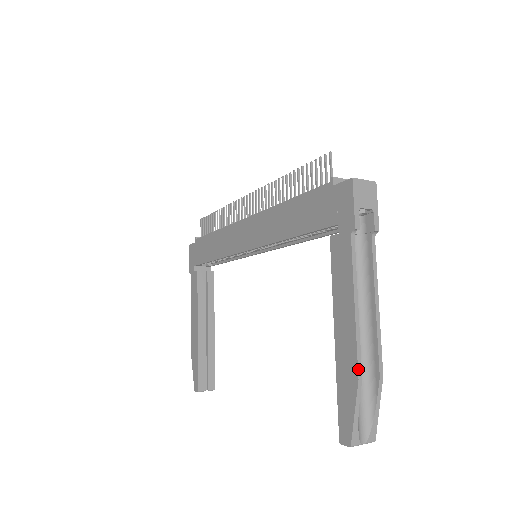
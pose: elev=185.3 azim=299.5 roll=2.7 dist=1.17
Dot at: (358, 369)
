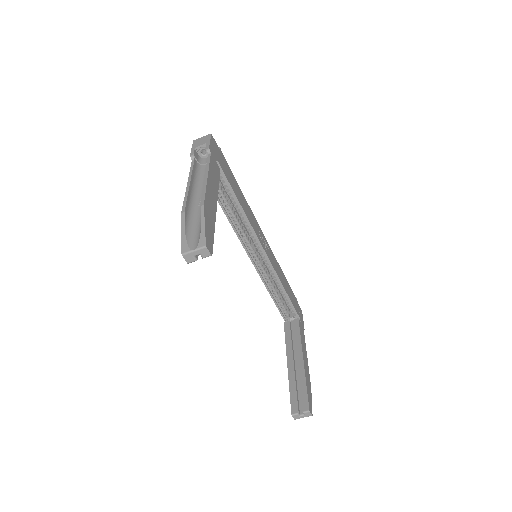
Dot at: (182, 209)
